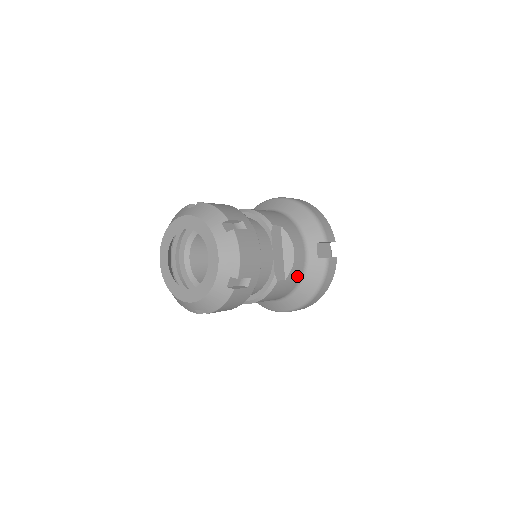
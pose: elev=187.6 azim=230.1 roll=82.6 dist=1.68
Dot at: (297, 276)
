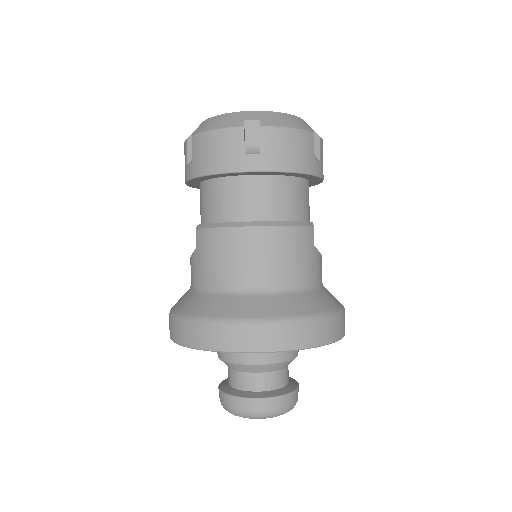
Dot at: (315, 274)
